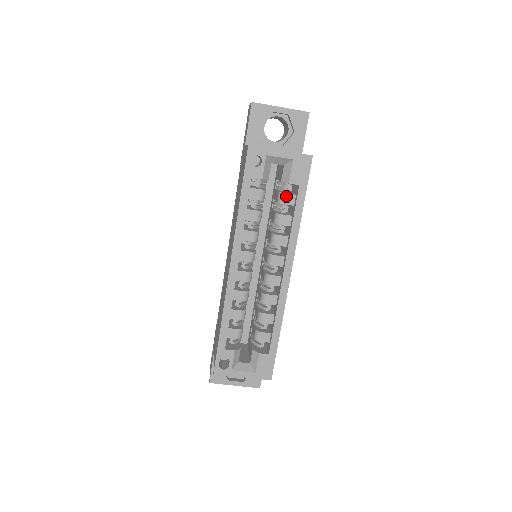
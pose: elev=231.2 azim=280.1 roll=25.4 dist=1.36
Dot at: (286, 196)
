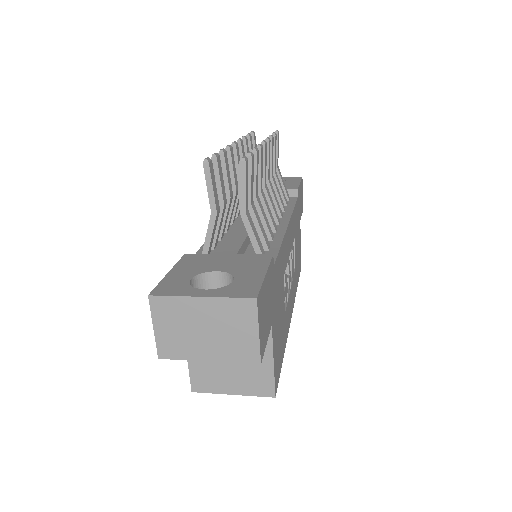
Dot at: occluded
